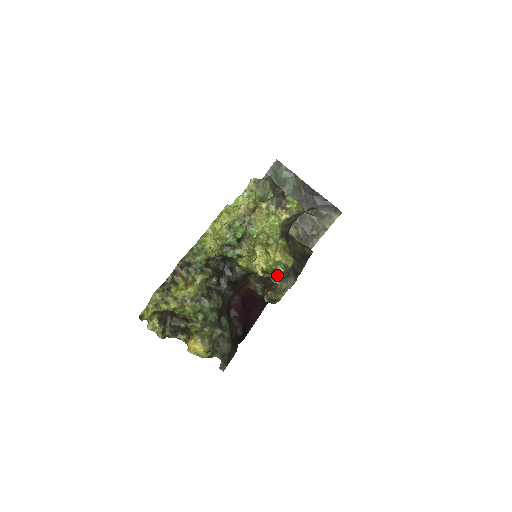
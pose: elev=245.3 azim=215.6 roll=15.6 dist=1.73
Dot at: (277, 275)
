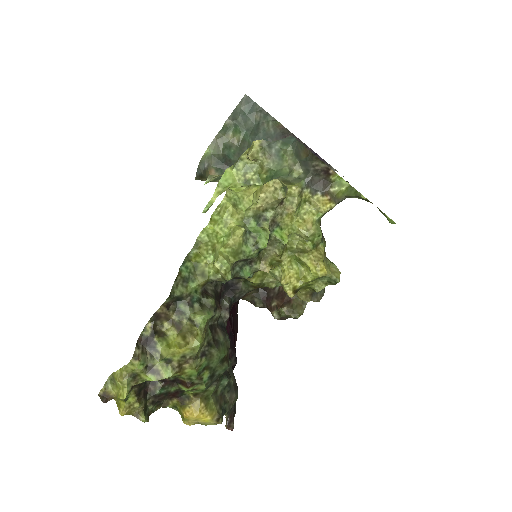
Dot at: (310, 291)
